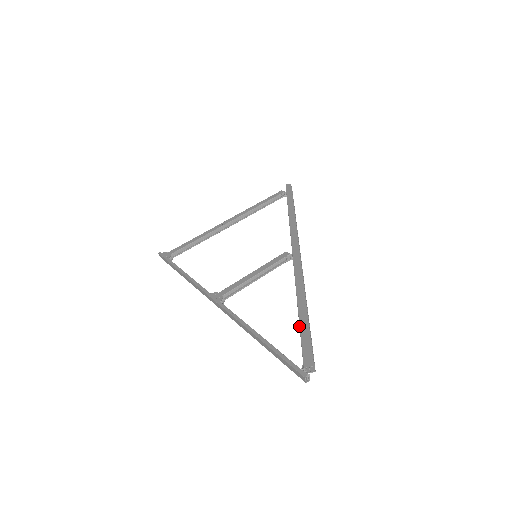
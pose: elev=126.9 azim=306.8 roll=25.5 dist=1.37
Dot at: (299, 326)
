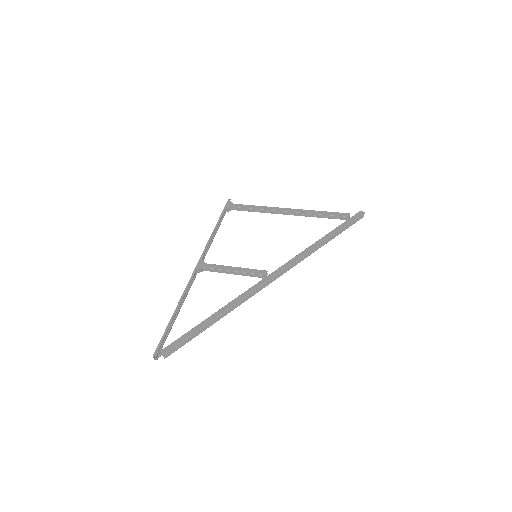
Dot at: occluded
